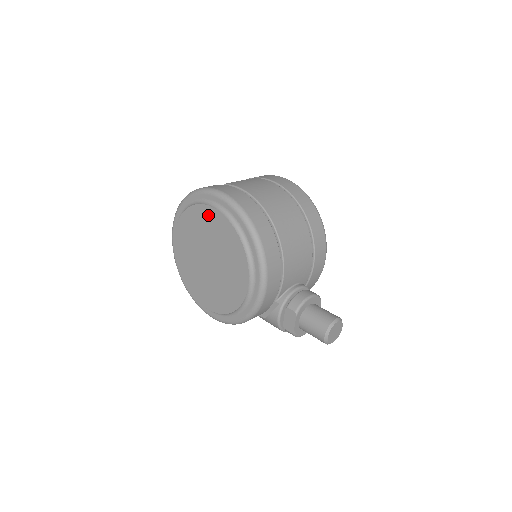
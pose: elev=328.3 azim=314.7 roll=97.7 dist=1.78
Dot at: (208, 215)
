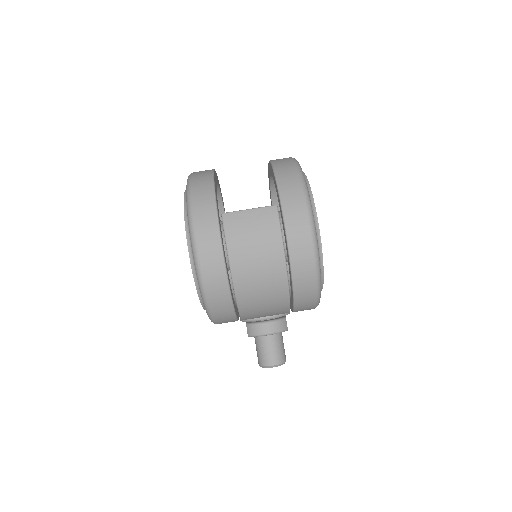
Dot at: occluded
